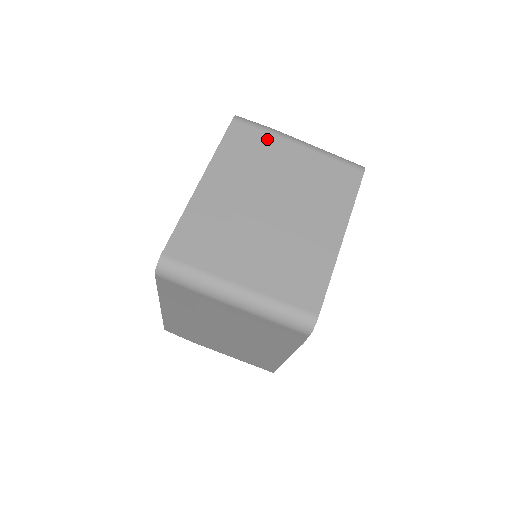
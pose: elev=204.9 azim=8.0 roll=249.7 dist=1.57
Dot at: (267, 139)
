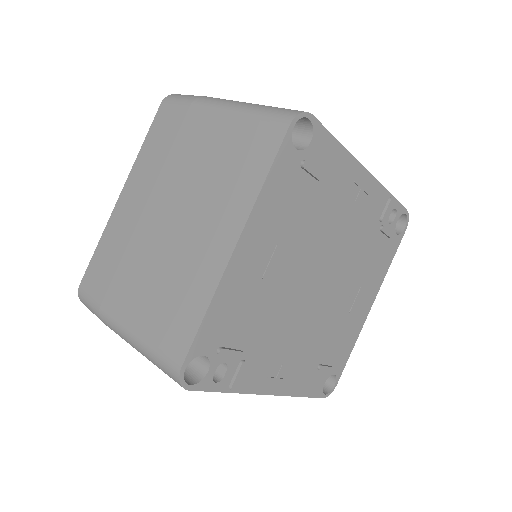
Dot at: (185, 117)
